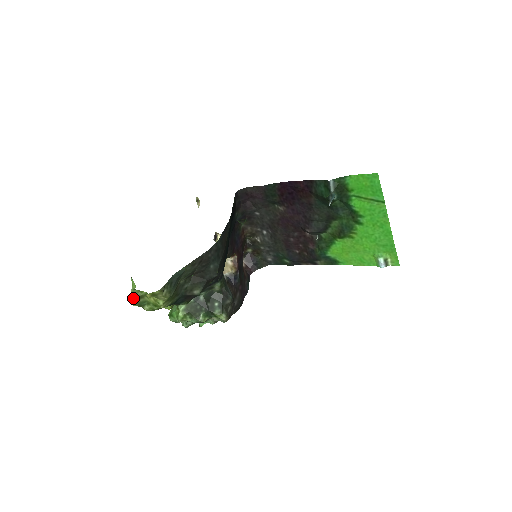
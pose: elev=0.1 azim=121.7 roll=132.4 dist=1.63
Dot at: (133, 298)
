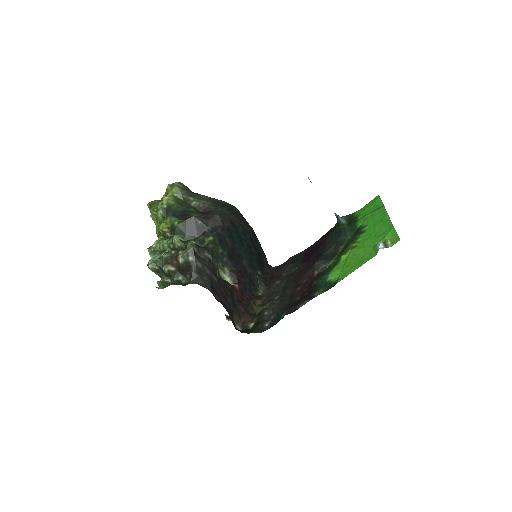
Dot at: (154, 201)
